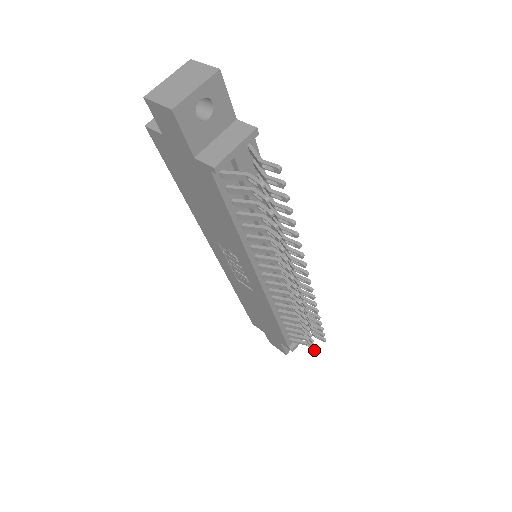
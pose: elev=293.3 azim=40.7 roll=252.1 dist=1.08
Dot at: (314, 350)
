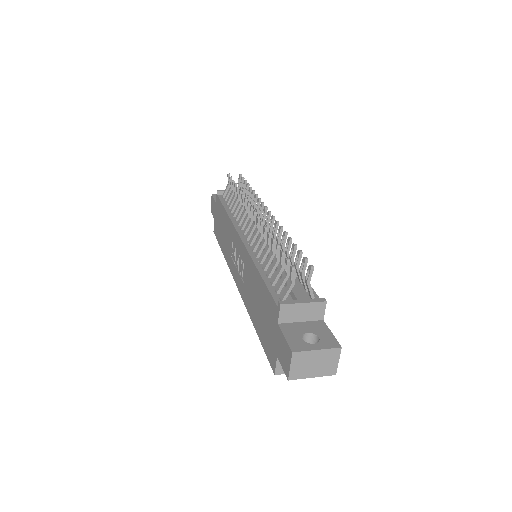
Dot at: (291, 267)
